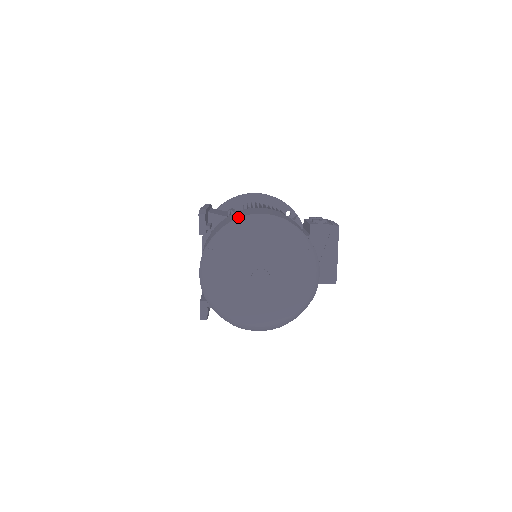
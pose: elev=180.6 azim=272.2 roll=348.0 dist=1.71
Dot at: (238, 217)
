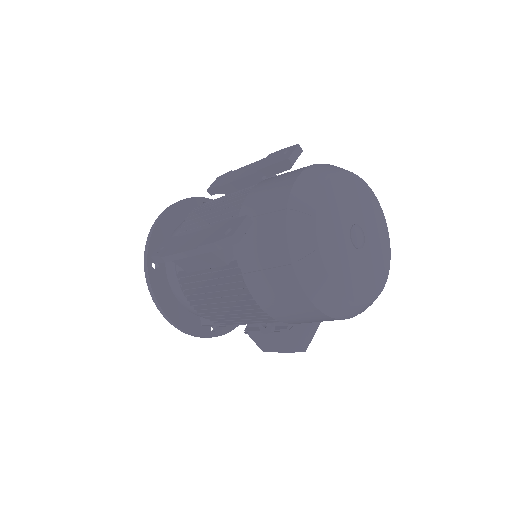
Dot at: occluded
